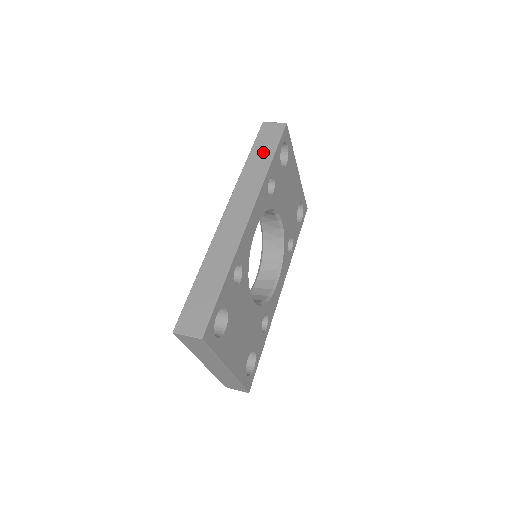
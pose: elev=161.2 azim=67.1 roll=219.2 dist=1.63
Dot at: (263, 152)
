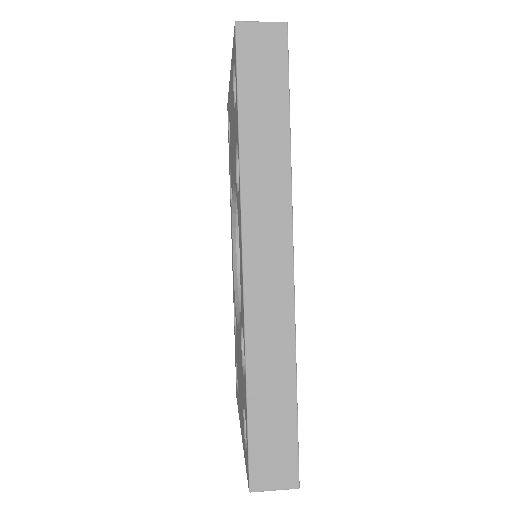
Dot at: (266, 108)
